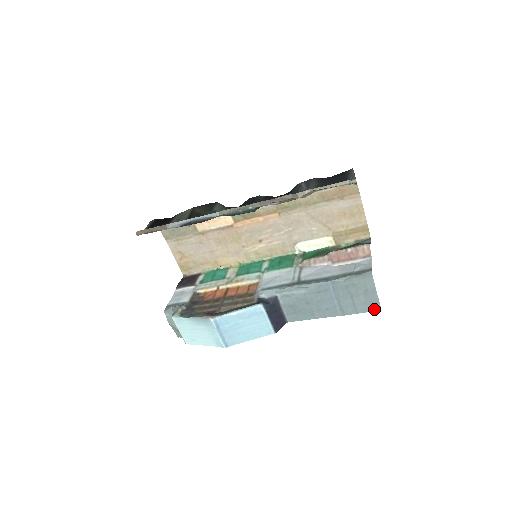
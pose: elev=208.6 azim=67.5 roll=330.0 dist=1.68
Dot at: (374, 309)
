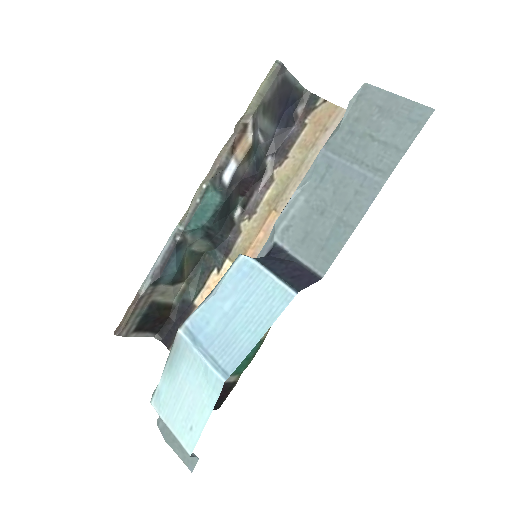
Dot at: (422, 120)
